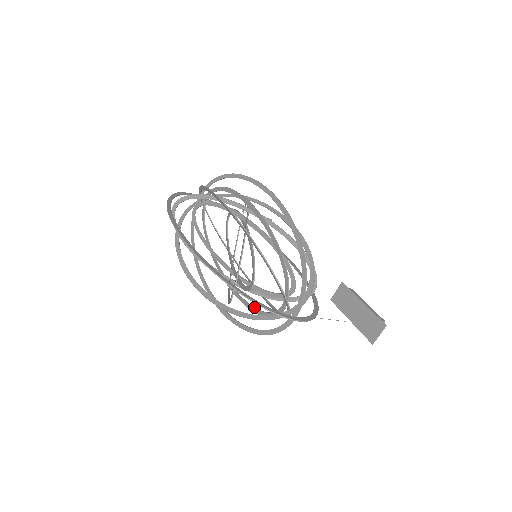
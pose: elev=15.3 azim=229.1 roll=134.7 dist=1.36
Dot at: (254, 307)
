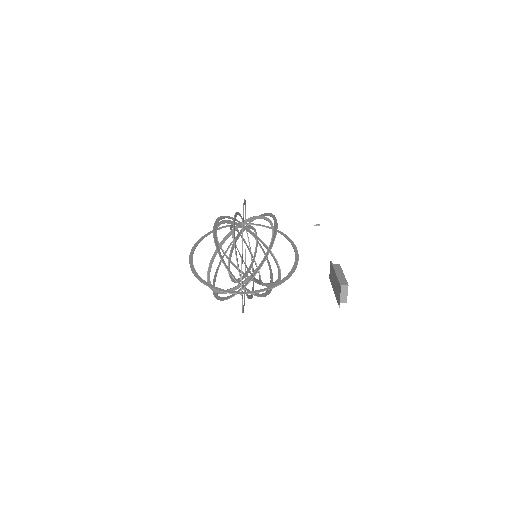
Dot at: (251, 294)
